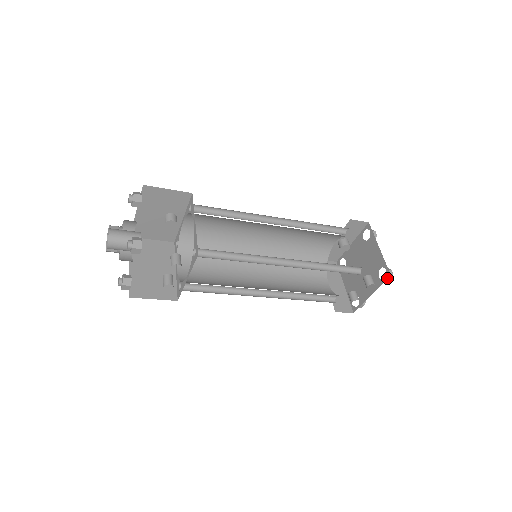
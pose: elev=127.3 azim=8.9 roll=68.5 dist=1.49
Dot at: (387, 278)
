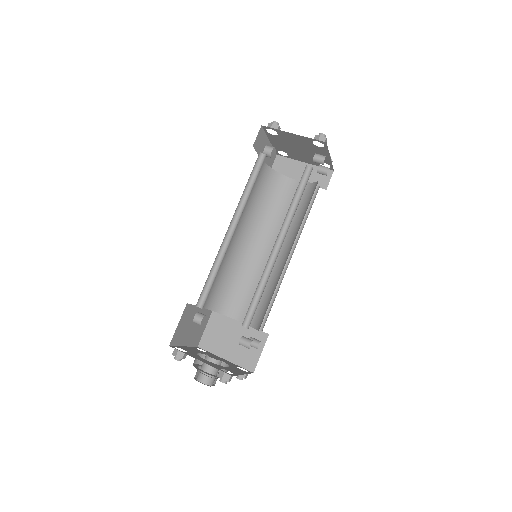
Dot at: (326, 145)
